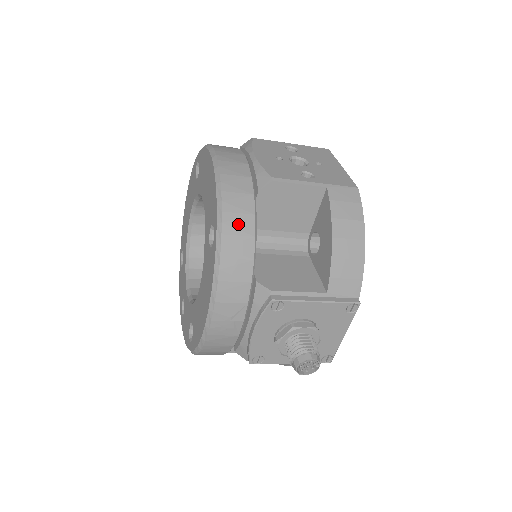
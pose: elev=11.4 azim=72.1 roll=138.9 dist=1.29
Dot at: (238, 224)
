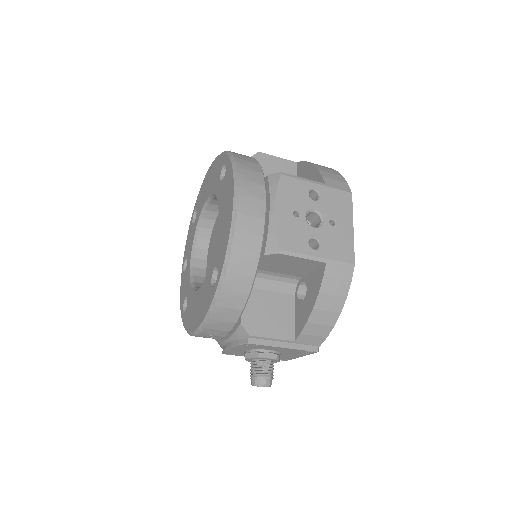
Dot at: (237, 283)
